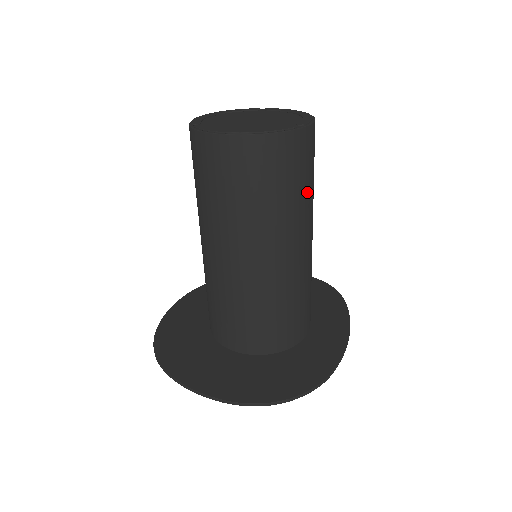
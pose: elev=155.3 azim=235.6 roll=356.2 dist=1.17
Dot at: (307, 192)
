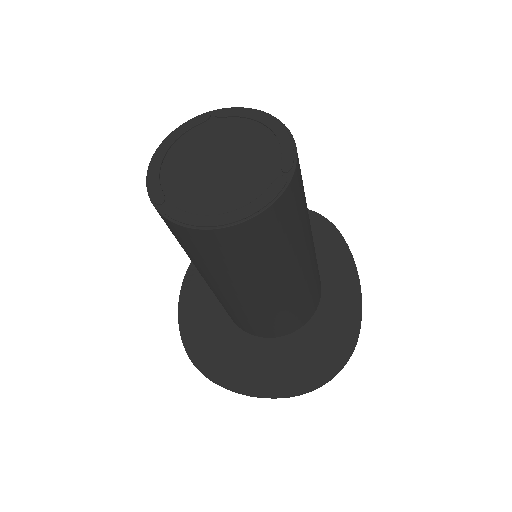
Dot at: (305, 214)
